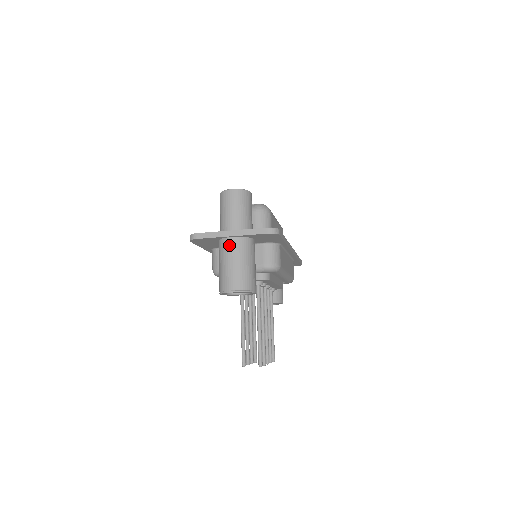
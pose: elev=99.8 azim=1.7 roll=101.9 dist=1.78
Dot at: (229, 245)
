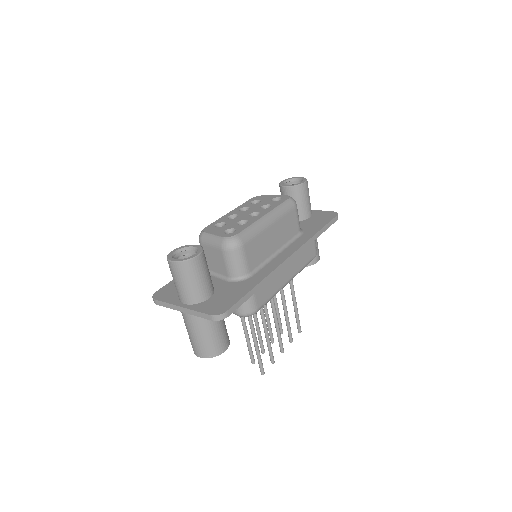
Dot at: (185, 317)
